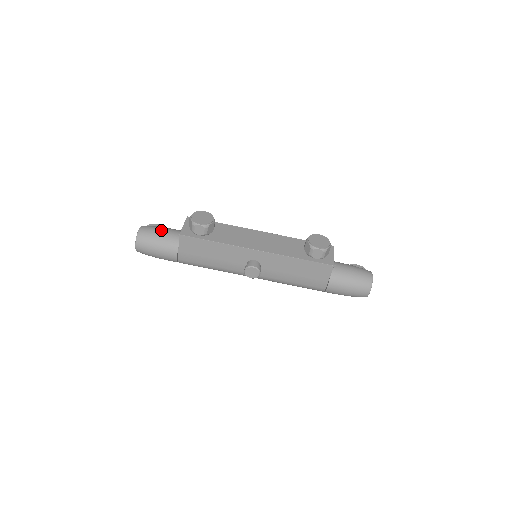
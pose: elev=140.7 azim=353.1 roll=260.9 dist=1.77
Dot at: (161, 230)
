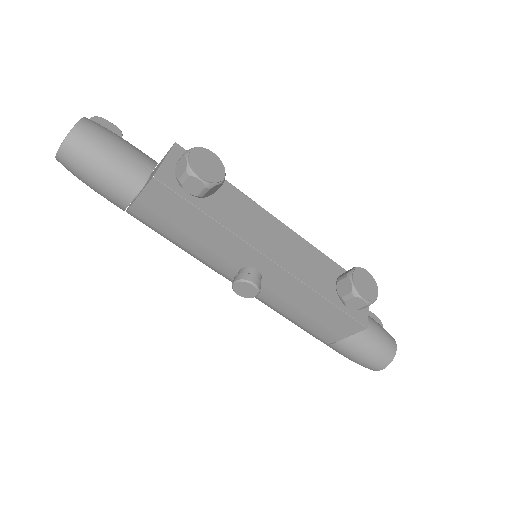
Dot at: (119, 145)
